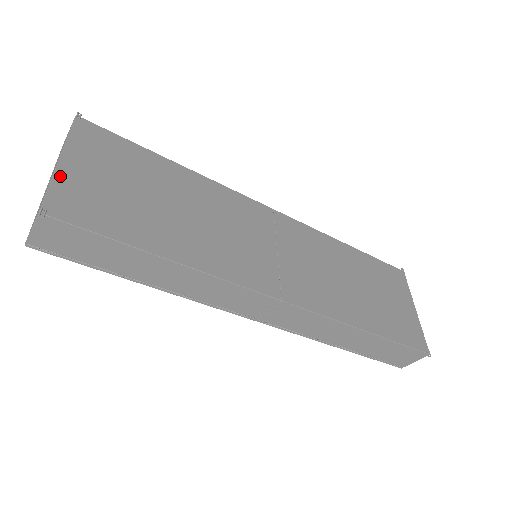
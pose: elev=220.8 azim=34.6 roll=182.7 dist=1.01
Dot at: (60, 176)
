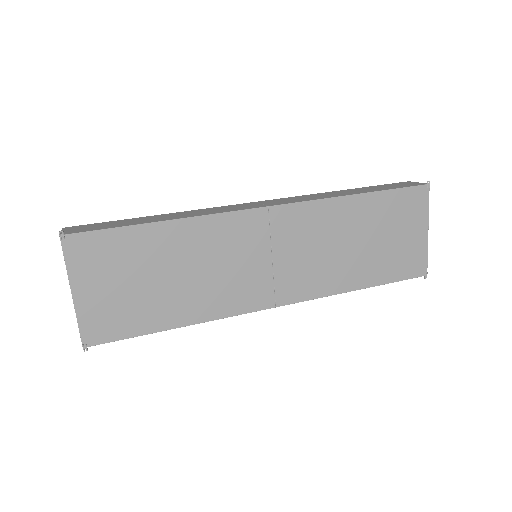
Dot at: (80, 310)
